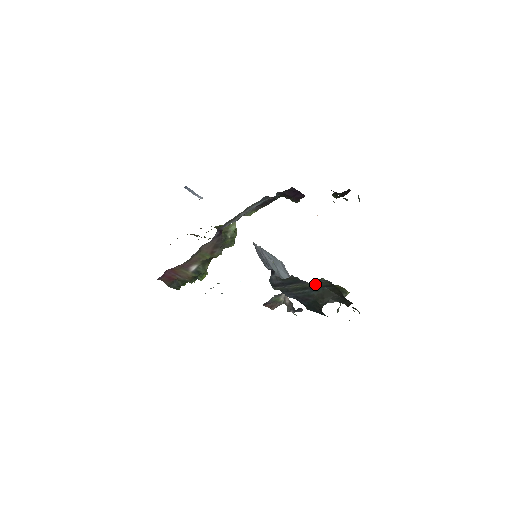
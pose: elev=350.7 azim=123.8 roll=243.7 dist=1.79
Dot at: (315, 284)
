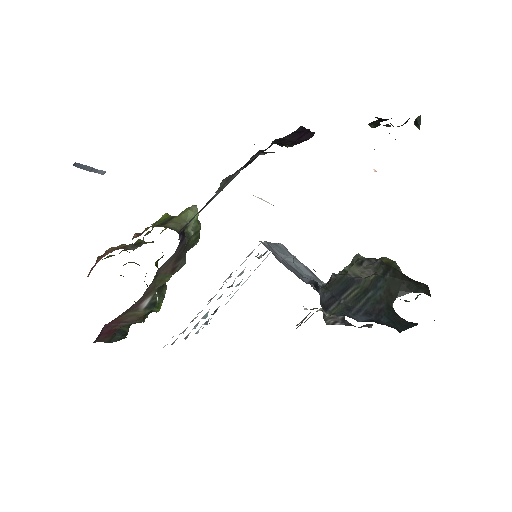
Dot at: (373, 277)
